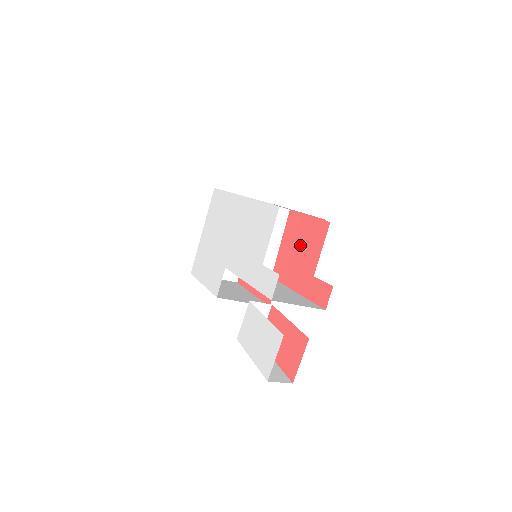
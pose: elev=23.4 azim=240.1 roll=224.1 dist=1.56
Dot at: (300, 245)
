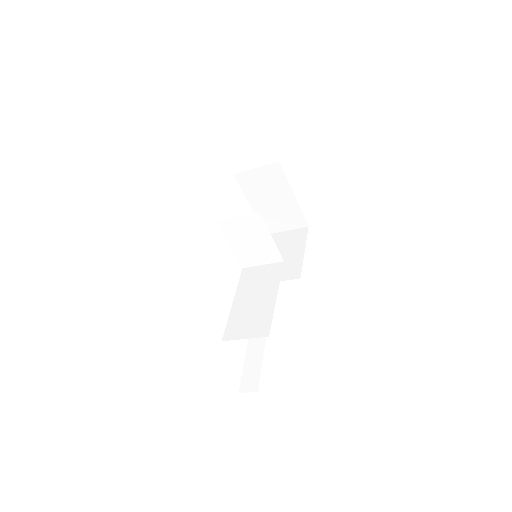
Dot at: occluded
